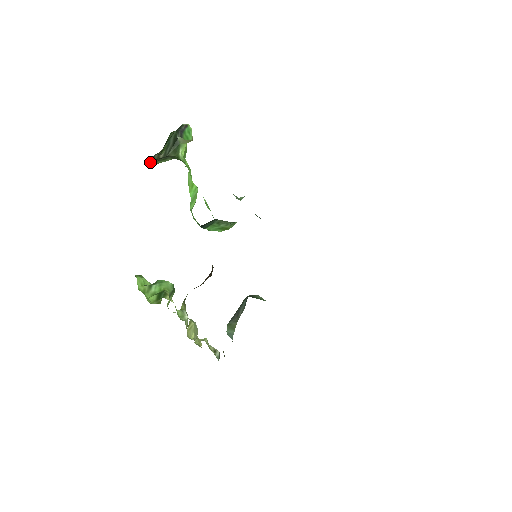
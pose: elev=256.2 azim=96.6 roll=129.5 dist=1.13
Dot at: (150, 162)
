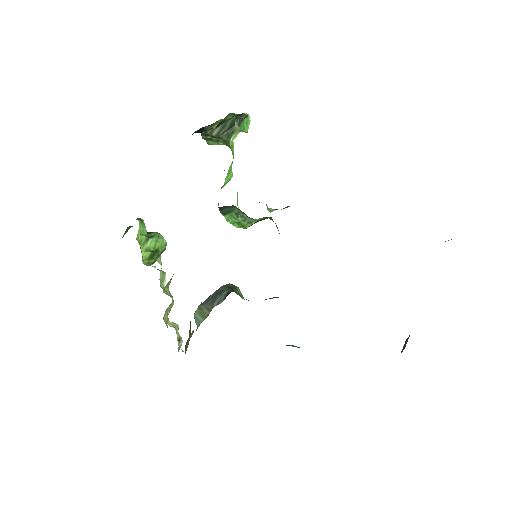
Dot at: (202, 135)
